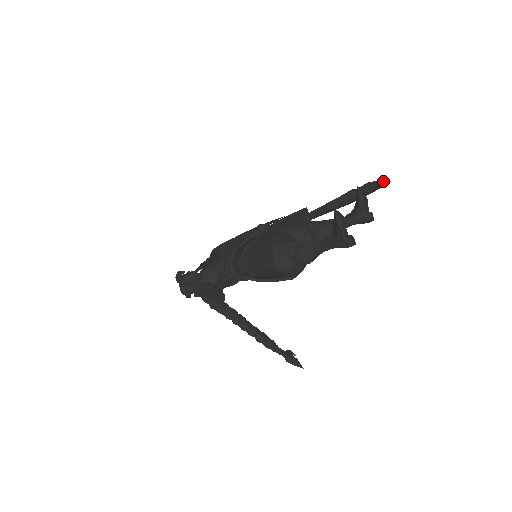
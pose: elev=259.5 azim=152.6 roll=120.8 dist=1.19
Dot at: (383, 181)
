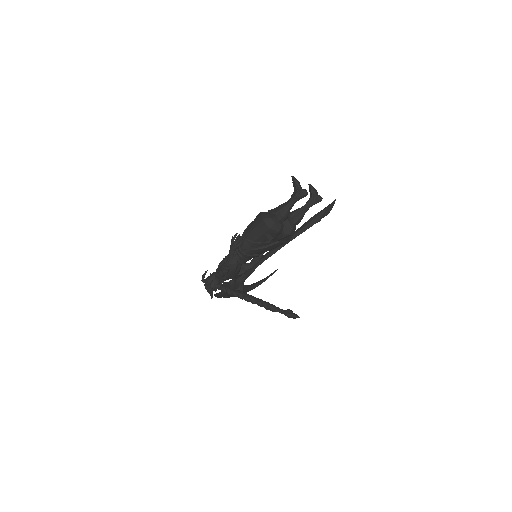
Dot at: (332, 202)
